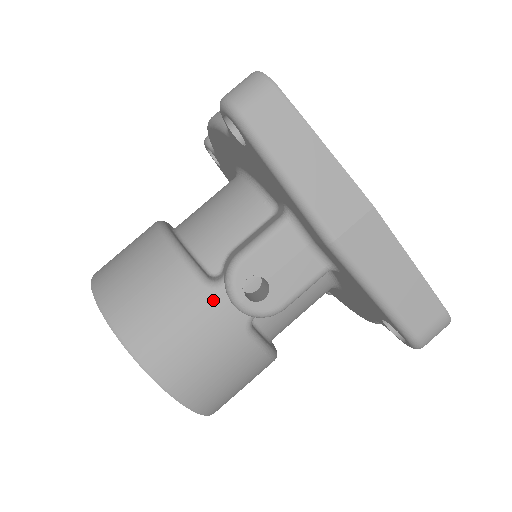
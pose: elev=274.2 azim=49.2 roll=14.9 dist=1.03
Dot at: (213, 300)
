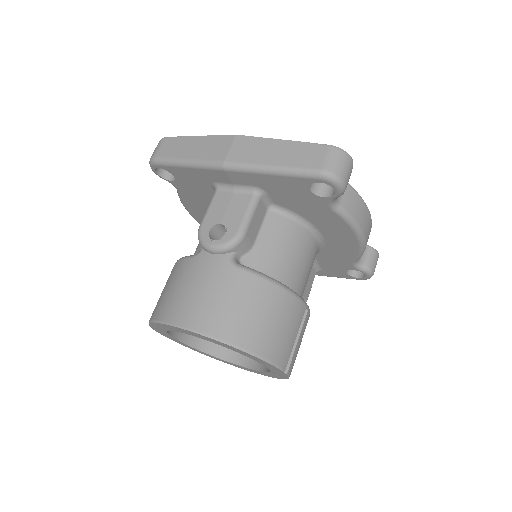
Dot at: (200, 260)
